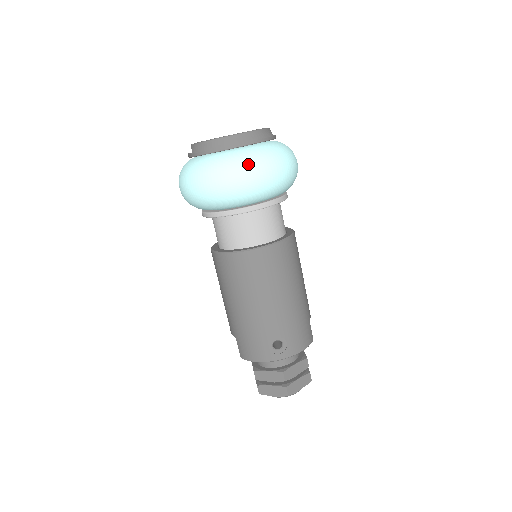
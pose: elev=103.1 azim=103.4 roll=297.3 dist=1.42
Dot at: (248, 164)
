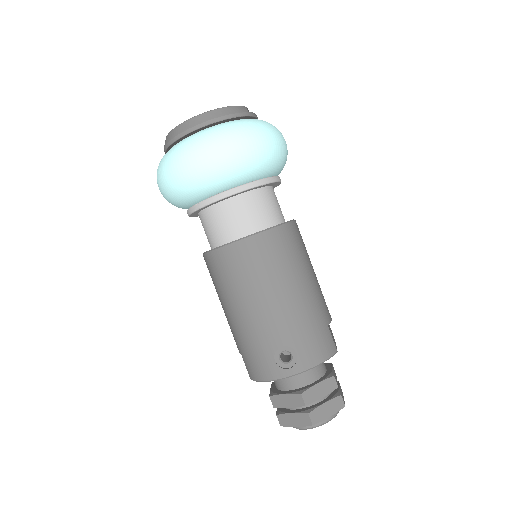
Dot at: (212, 140)
